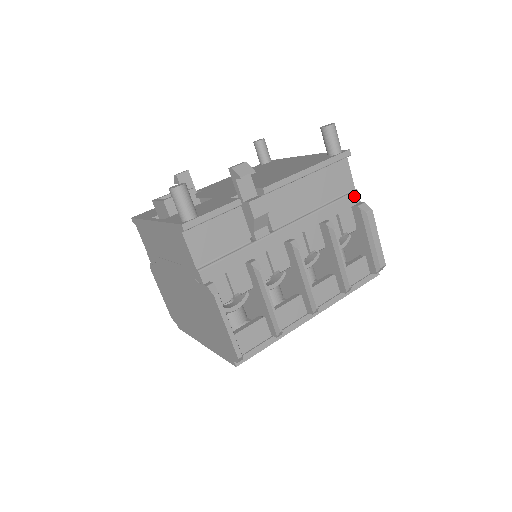
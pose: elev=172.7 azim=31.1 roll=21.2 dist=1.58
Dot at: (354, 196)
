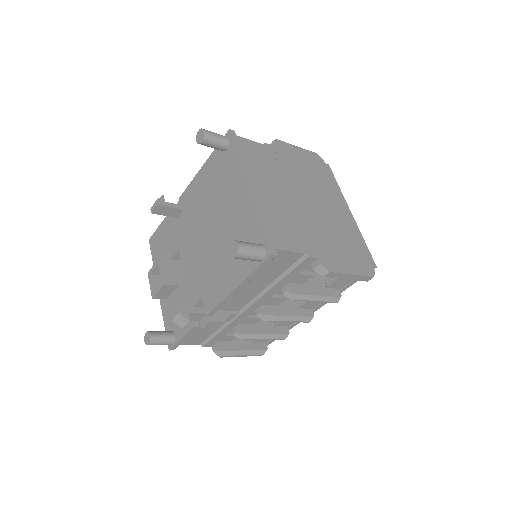
Dot at: (306, 261)
